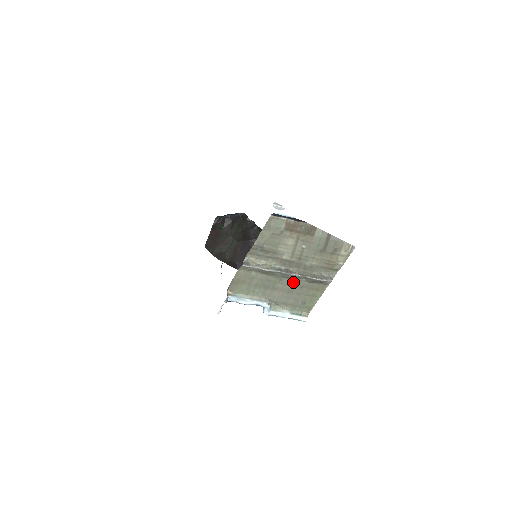
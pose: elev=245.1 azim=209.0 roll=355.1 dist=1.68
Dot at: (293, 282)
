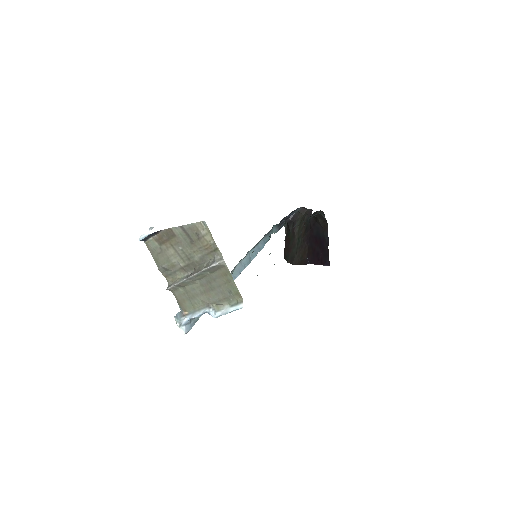
Dot at: (207, 280)
